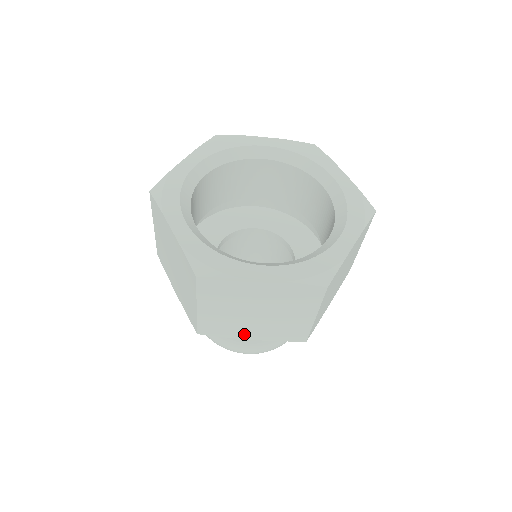
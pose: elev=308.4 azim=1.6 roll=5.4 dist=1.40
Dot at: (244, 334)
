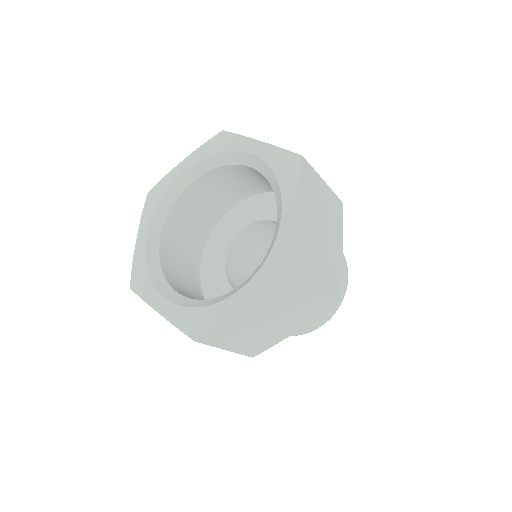
Dot at: occluded
